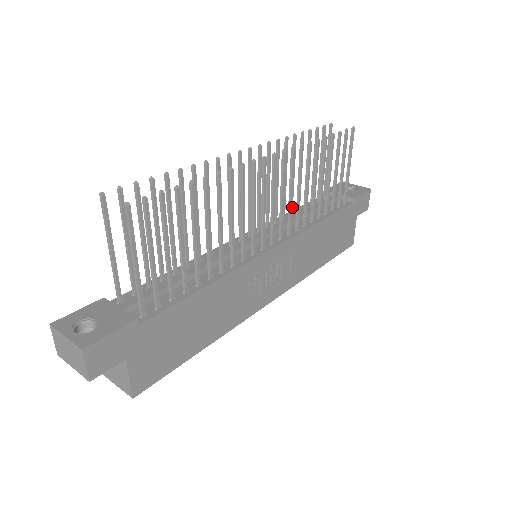
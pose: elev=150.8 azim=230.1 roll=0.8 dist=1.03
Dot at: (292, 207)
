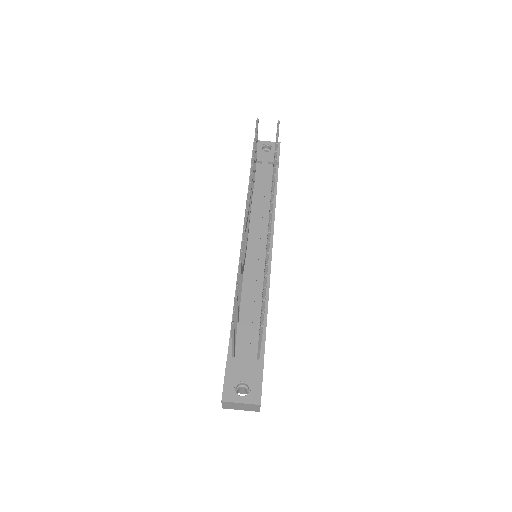
Dot at: occluded
